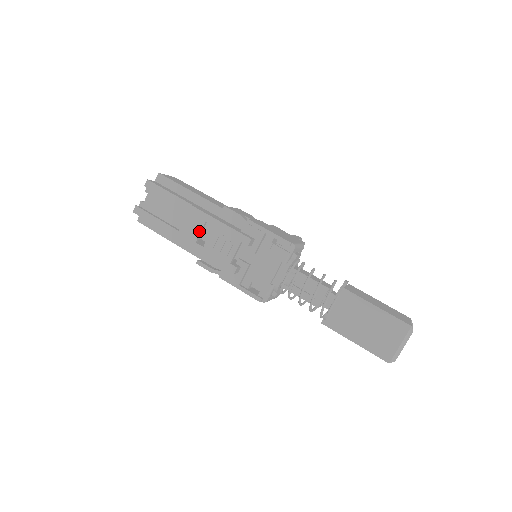
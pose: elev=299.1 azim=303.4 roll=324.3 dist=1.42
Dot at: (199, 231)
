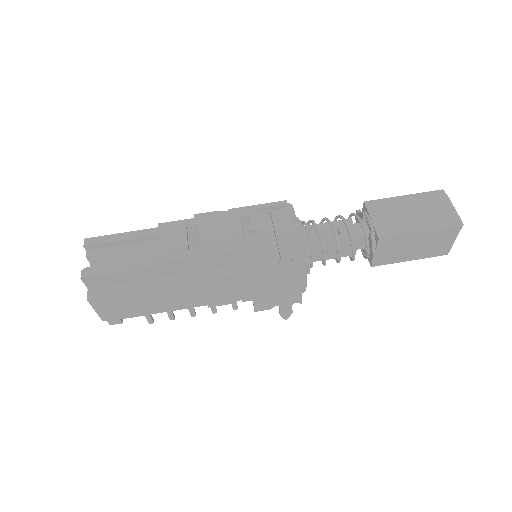
Dot at: (185, 238)
